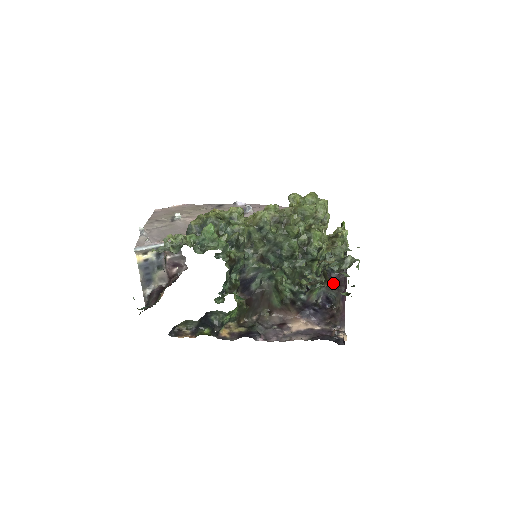
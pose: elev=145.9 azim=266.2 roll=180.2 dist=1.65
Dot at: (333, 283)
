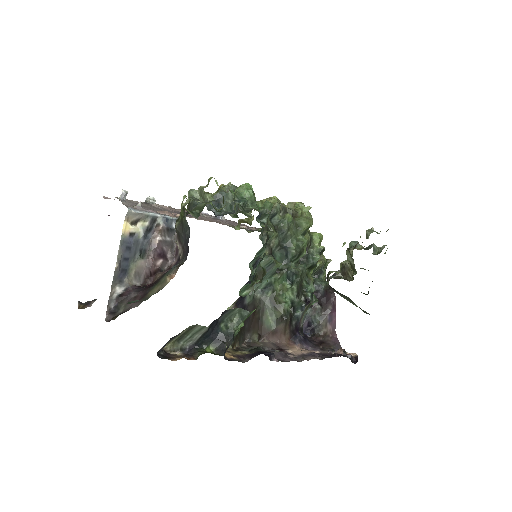
Dot at: (320, 302)
